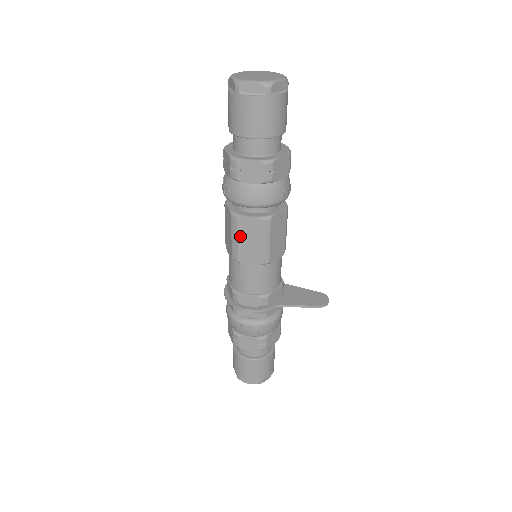
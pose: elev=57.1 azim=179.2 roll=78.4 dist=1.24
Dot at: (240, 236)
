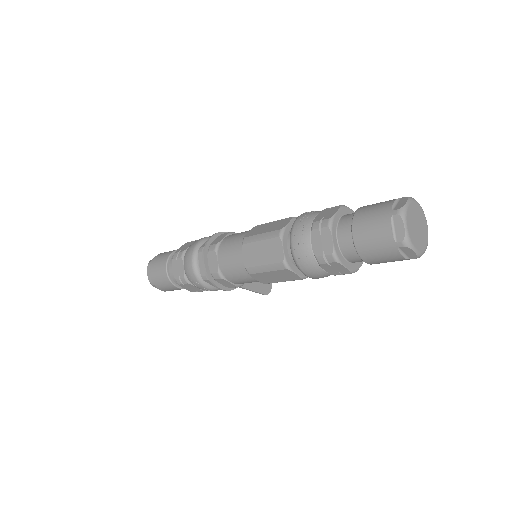
Dot at: (272, 272)
